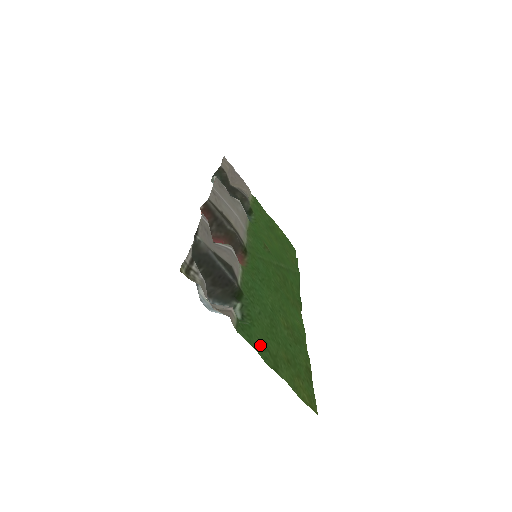
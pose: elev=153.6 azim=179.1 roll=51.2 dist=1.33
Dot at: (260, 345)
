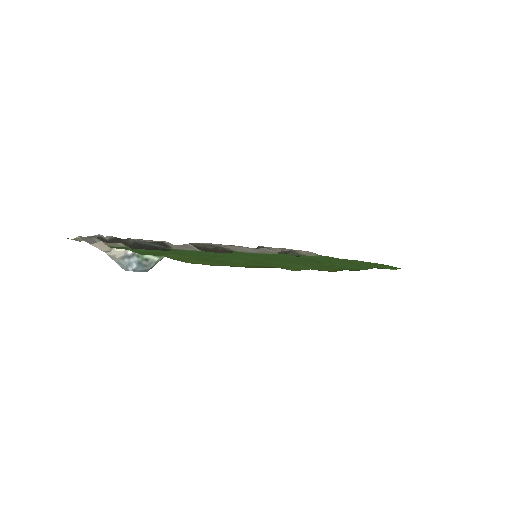
Dot at: (147, 252)
